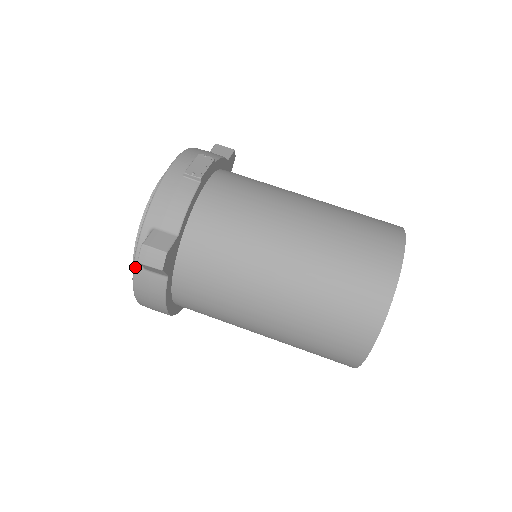
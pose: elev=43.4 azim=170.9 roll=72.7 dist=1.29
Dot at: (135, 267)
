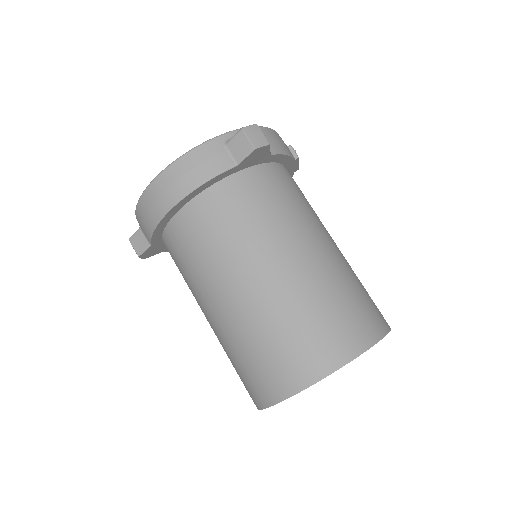
Dot at: (217, 138)
